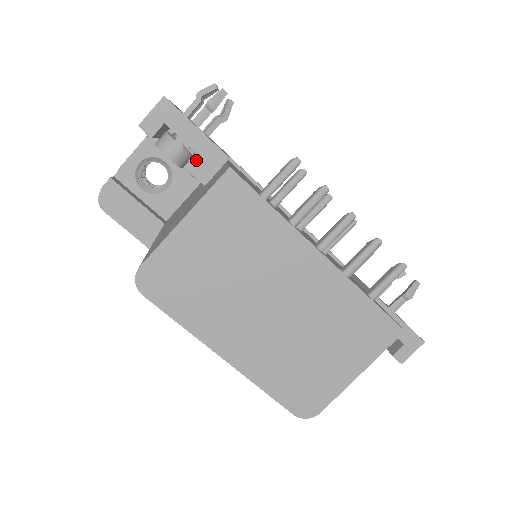
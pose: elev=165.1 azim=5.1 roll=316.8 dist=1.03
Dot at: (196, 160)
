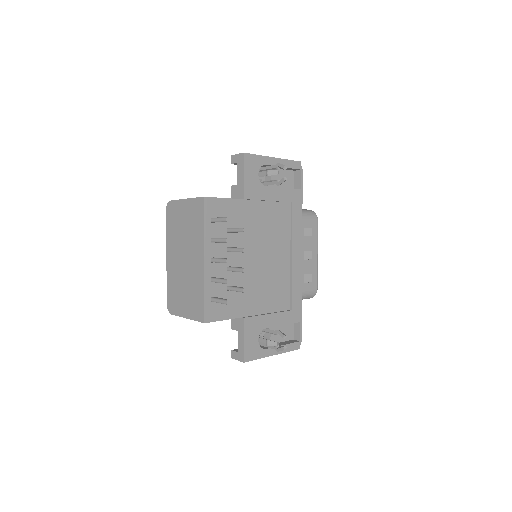
Dot at: (235, 187)
